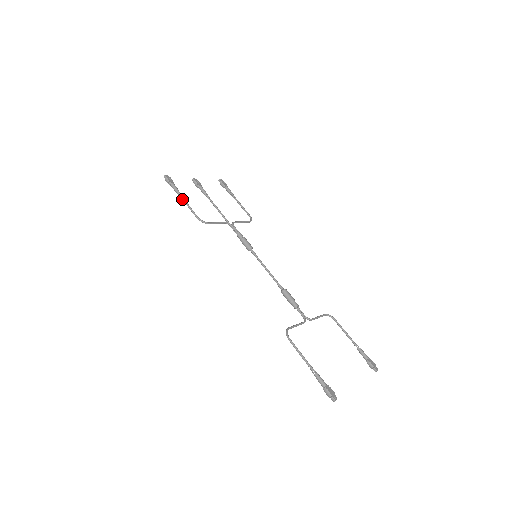
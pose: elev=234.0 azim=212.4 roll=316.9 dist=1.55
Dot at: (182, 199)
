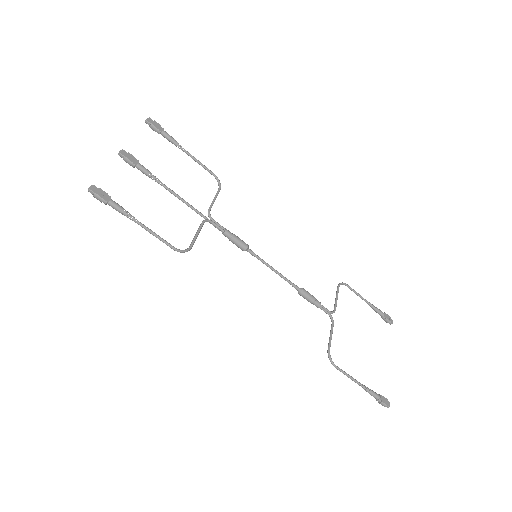
Dot at: occluded
